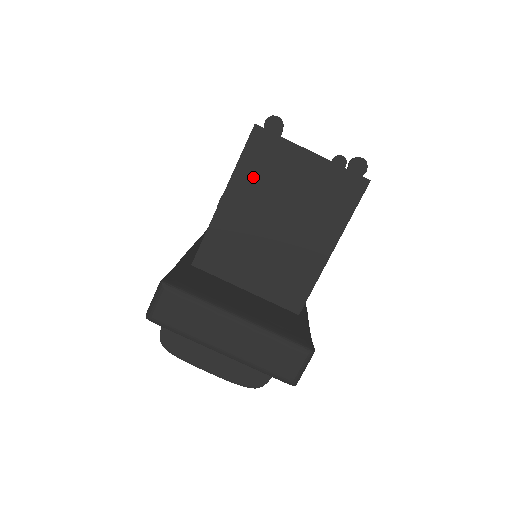
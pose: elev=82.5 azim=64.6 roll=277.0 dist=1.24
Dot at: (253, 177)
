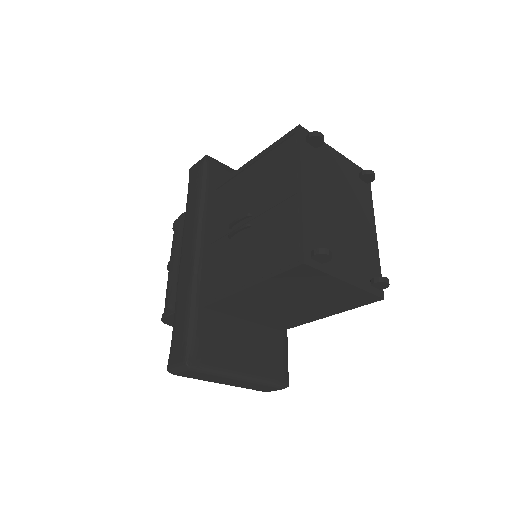
Dot at: (283, 284)
